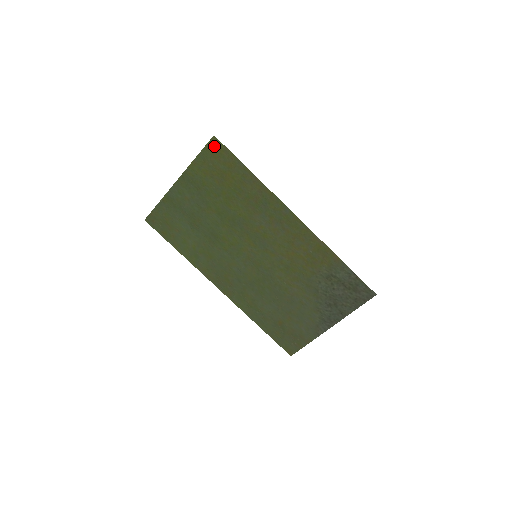
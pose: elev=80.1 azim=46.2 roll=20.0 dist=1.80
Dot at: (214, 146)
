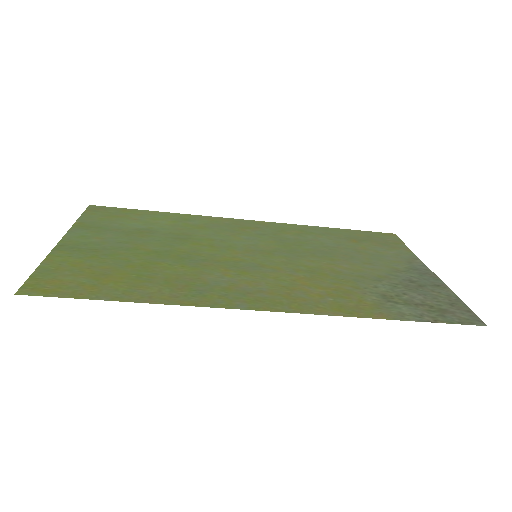
Dot at: (36, 287)
